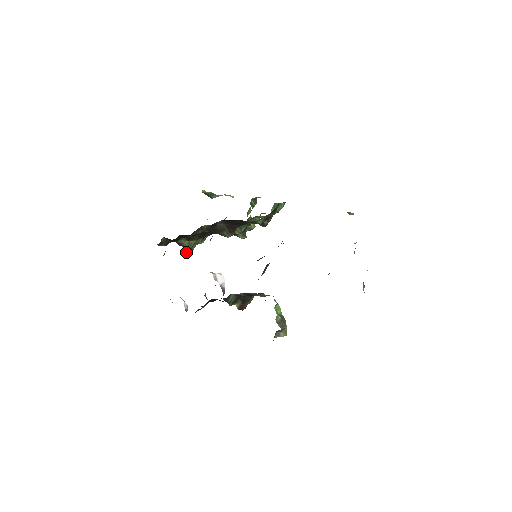
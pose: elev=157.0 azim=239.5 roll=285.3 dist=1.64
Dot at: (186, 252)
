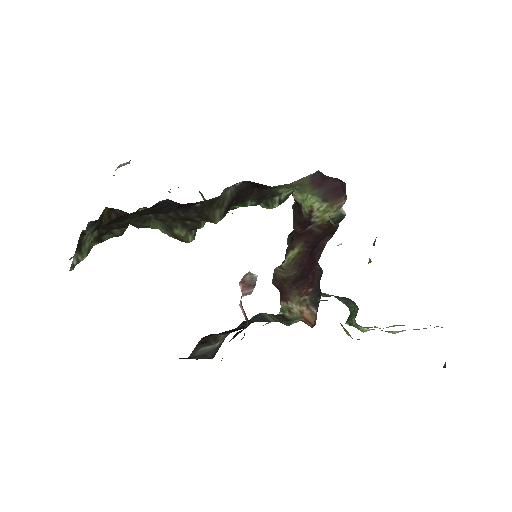
Dot at: occluded
